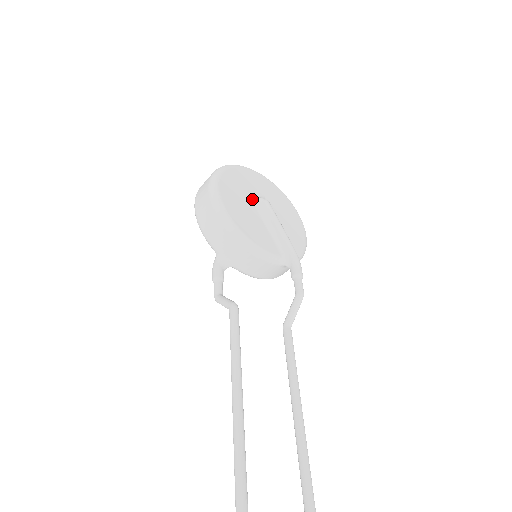
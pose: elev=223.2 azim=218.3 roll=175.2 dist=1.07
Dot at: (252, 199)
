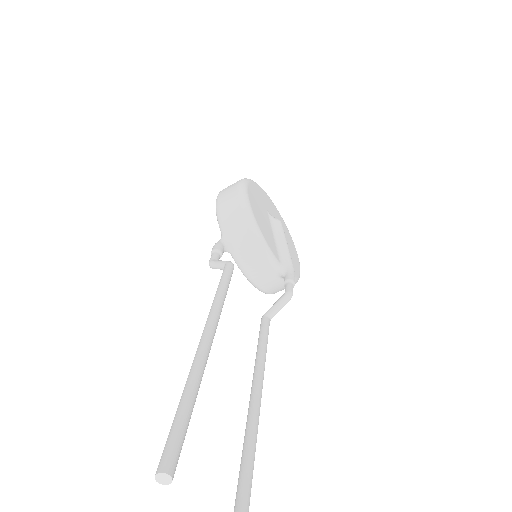
Dot at: (268, 214)
